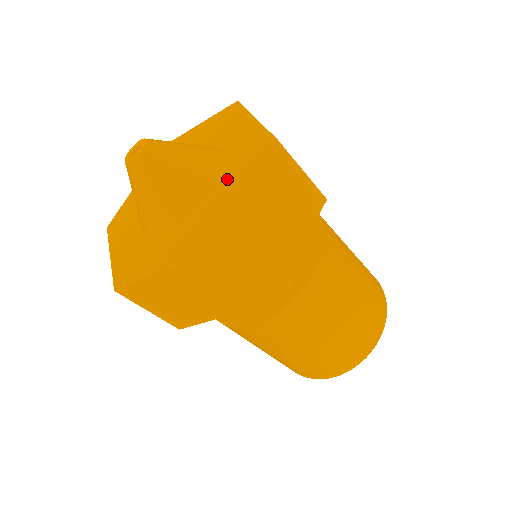
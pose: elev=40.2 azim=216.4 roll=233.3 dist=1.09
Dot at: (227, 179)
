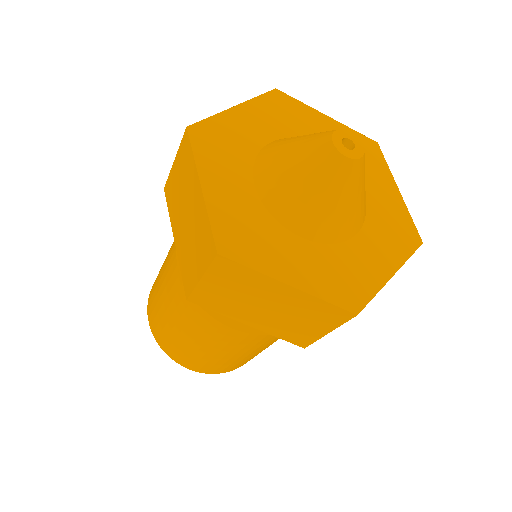
Dot at: (374, 238)
